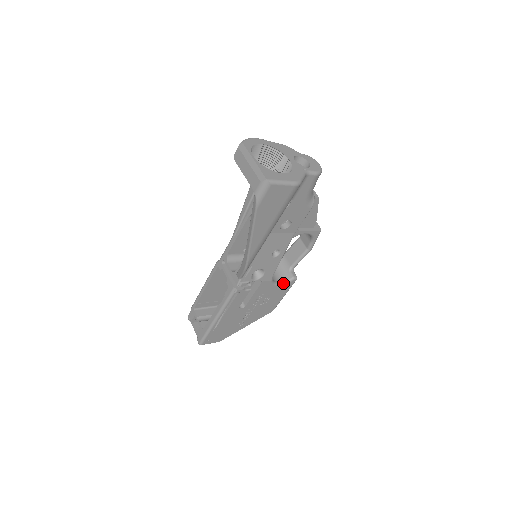
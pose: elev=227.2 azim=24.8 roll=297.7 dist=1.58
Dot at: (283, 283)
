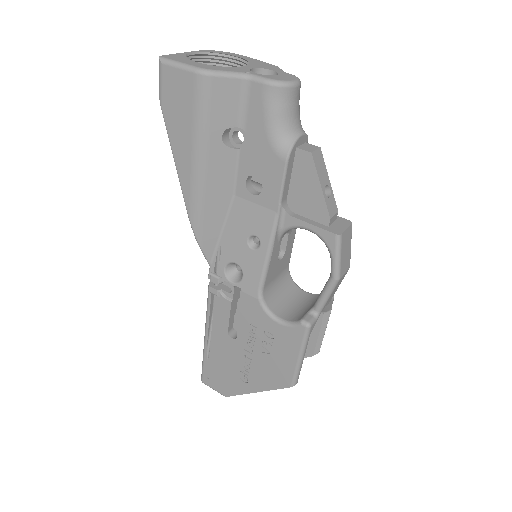
Dot at: (285, 322)
